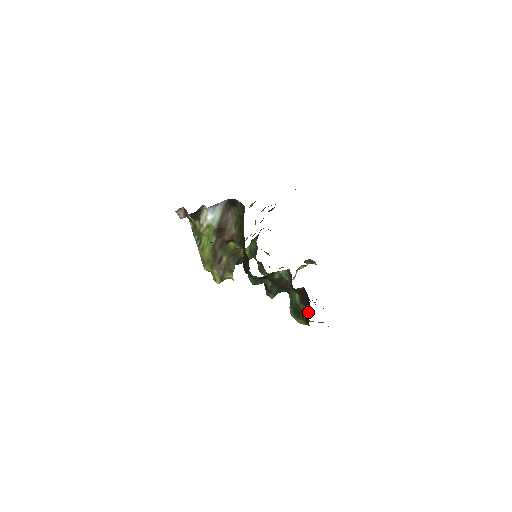
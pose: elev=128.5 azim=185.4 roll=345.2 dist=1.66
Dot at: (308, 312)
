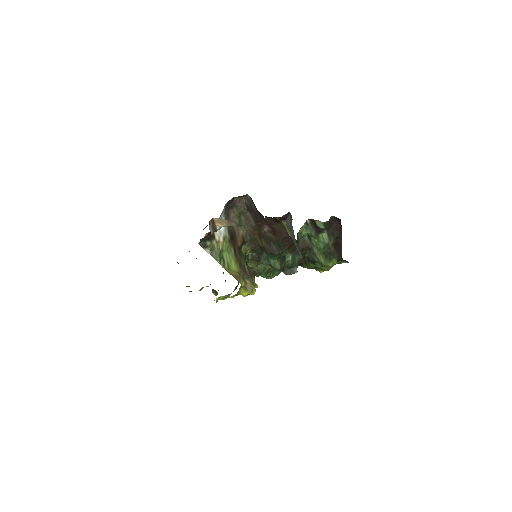
Dot at: (339, 241)
